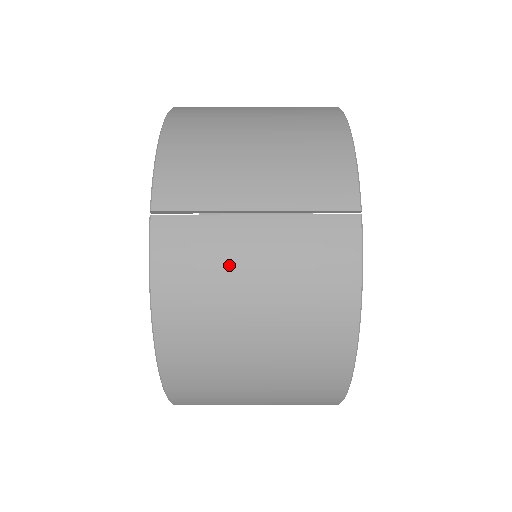
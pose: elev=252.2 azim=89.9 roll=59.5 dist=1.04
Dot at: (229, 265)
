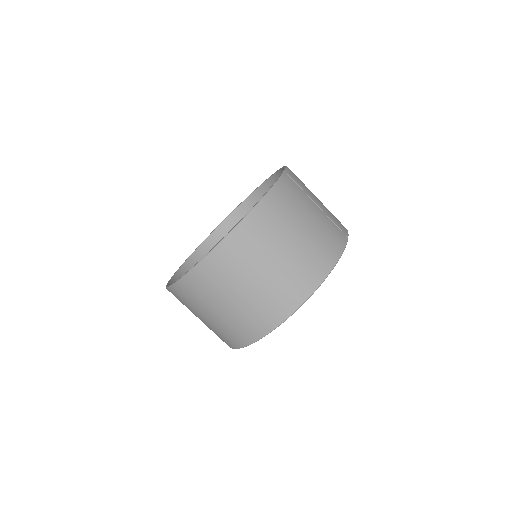
Dot at: (303, 207)
